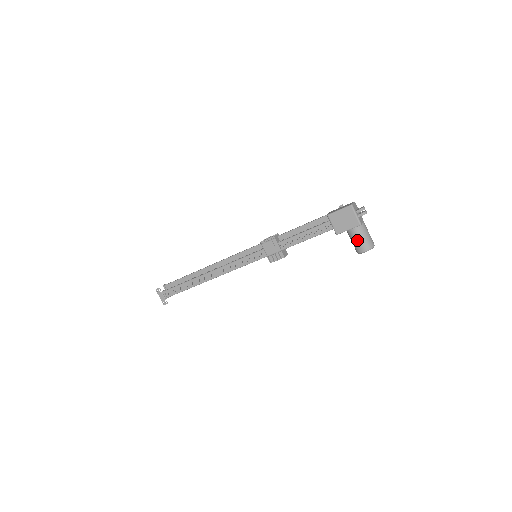
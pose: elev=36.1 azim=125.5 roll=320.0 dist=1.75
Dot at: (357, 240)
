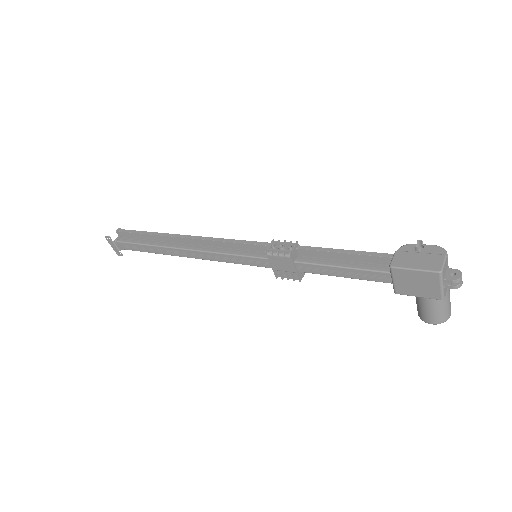
Dot at: (426, 309)
